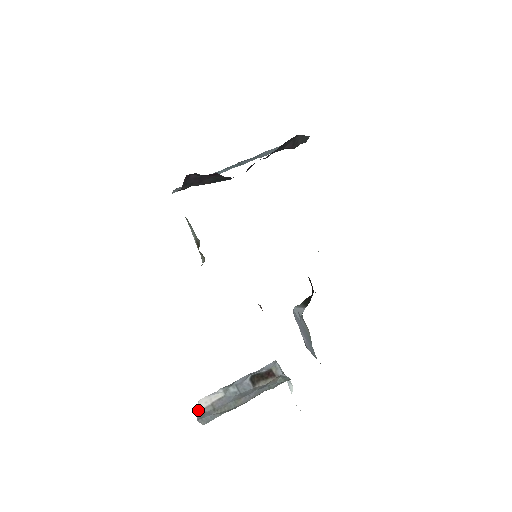
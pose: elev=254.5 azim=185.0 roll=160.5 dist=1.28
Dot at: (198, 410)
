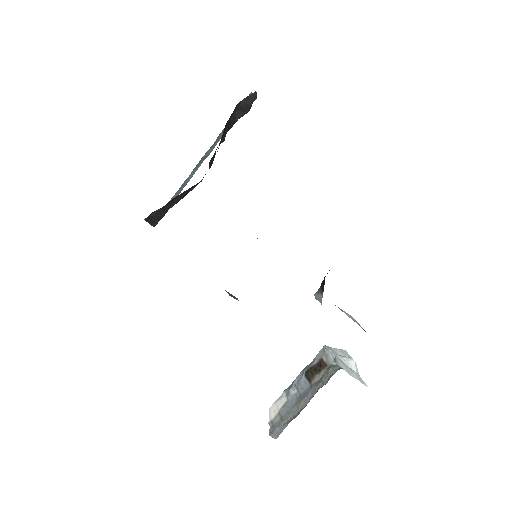
Dot at: (269, 422)
